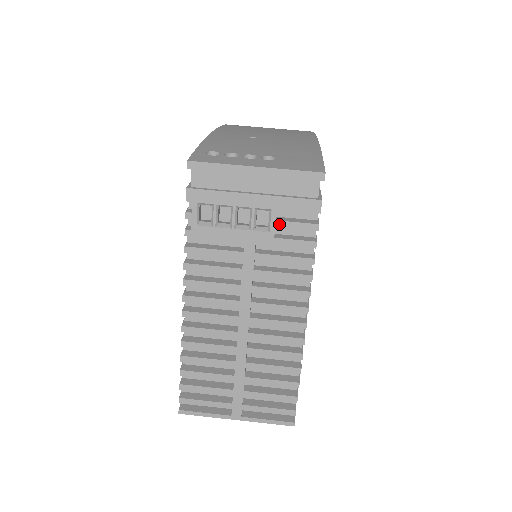
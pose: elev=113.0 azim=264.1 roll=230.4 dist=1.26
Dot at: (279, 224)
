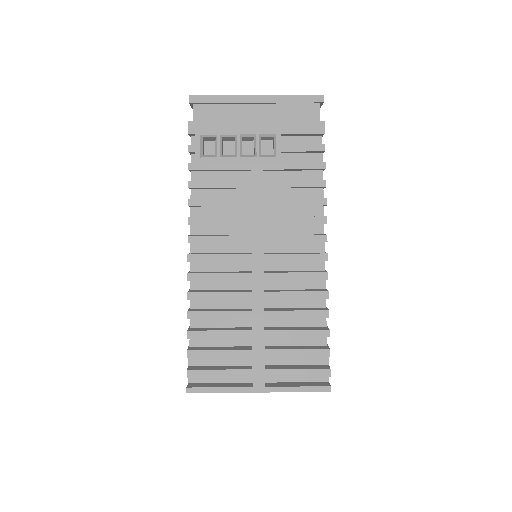
Dot at: (285, 148)
